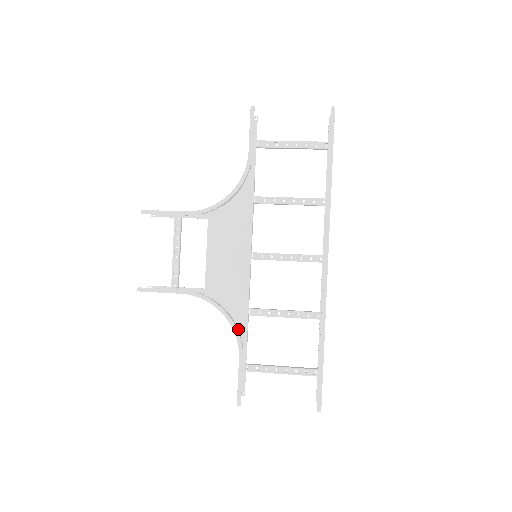
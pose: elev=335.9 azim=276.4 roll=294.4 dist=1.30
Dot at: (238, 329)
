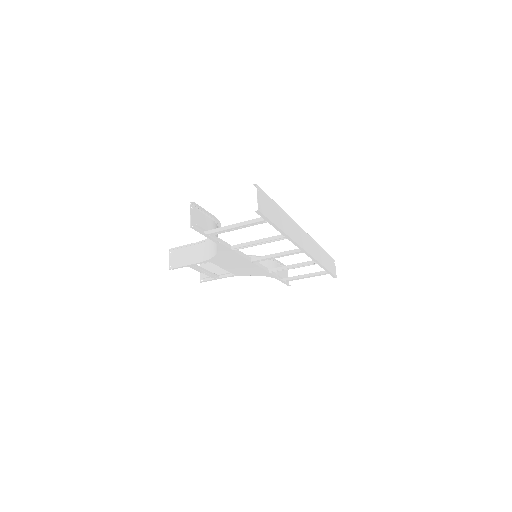
Dot at: occluded
